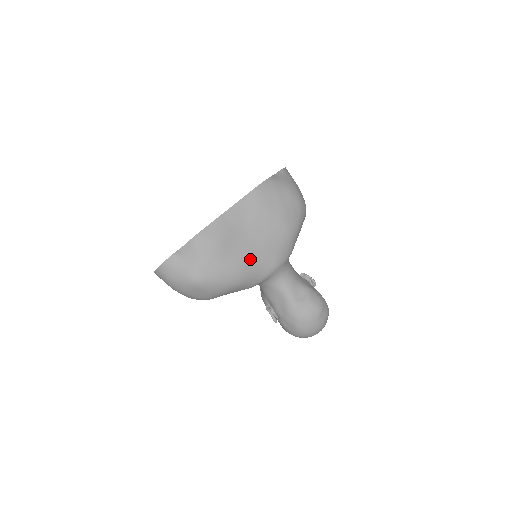
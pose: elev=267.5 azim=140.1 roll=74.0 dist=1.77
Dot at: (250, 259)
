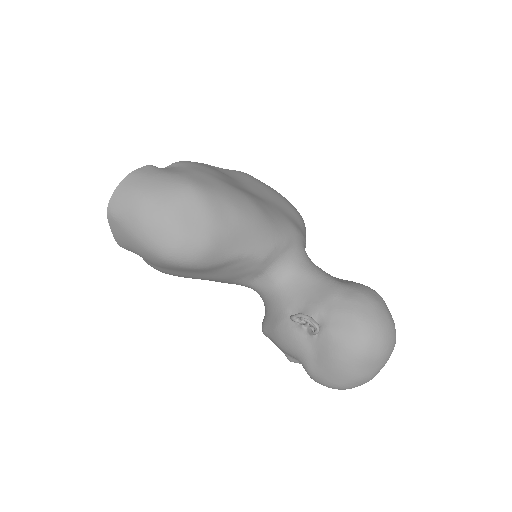
Dot at: (261, 203)
